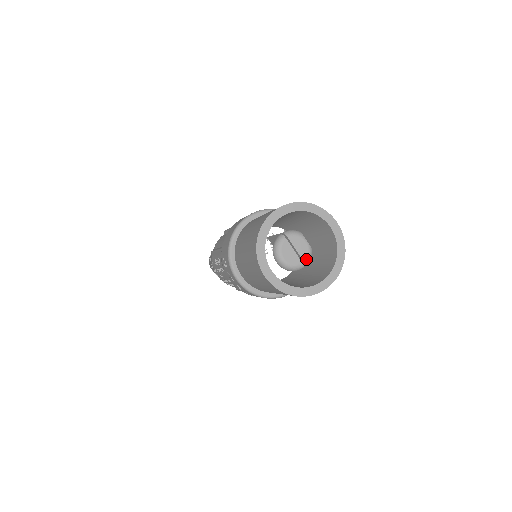
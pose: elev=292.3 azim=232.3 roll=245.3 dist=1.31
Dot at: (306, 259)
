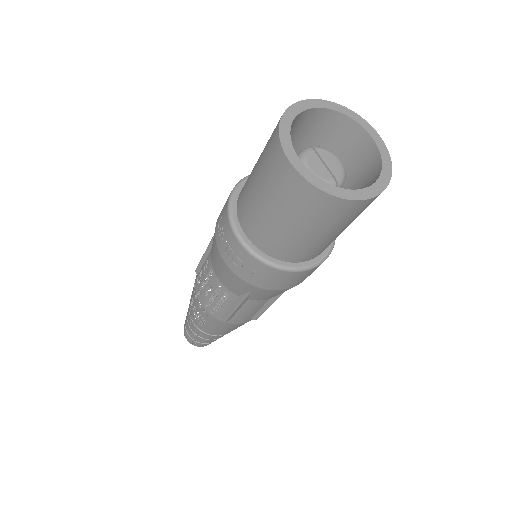
Dot at: (339, 177)
